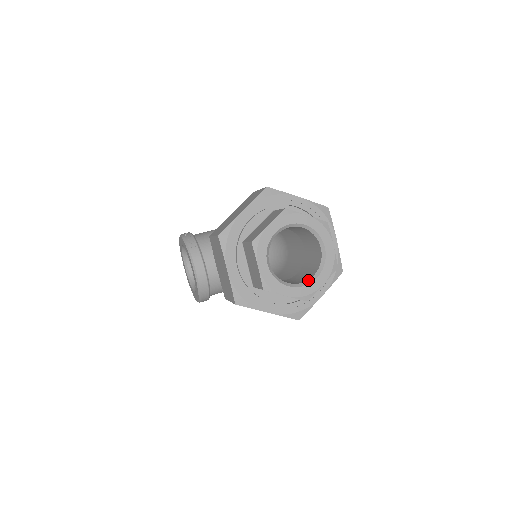
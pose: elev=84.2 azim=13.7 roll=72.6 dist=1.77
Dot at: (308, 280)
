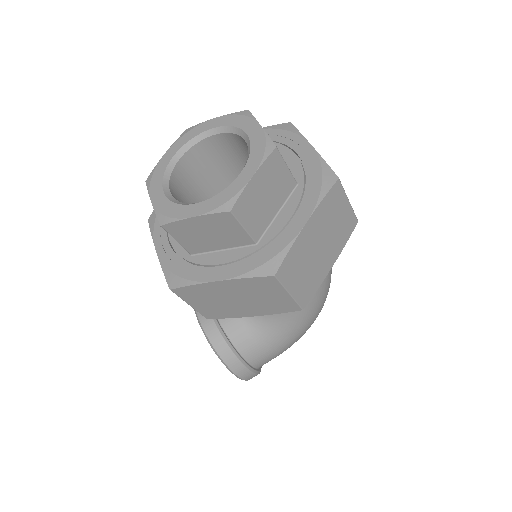
Dot at: (230, 185)
